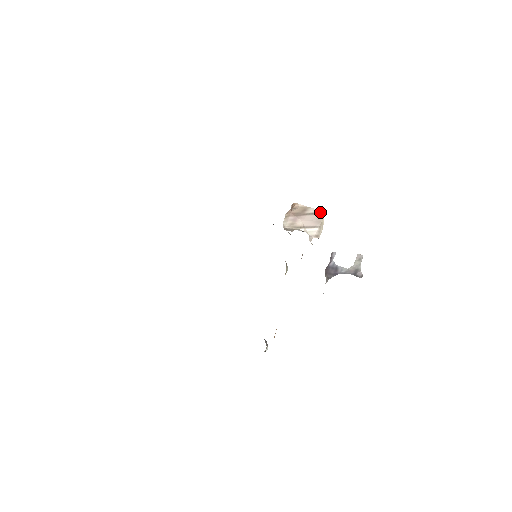
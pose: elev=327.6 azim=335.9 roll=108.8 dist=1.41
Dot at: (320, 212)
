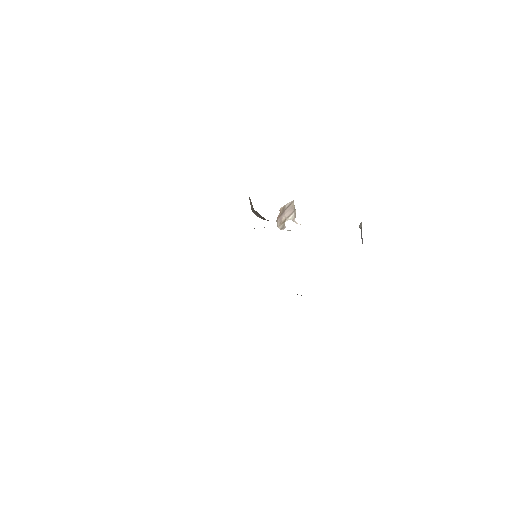
Dot at: (291, 202)
